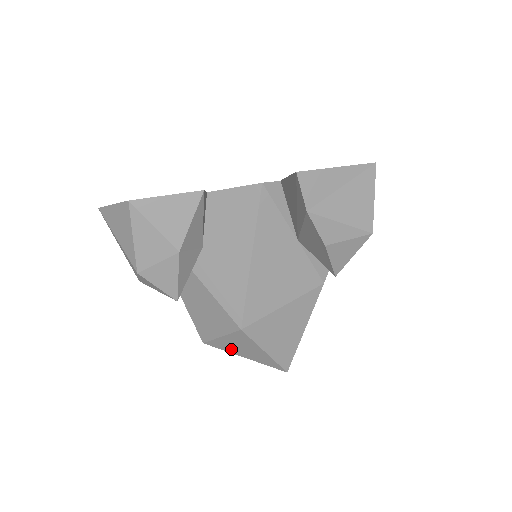
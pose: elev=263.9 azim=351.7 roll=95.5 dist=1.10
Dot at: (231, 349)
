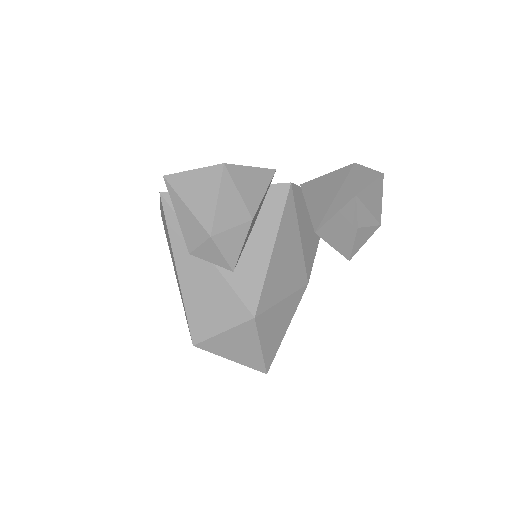
Dot at: (223, 350)
